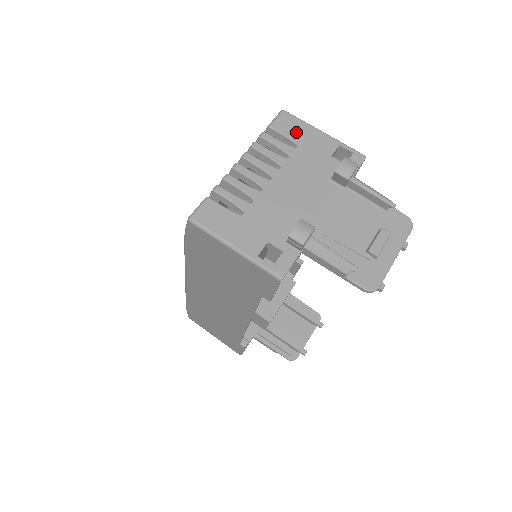
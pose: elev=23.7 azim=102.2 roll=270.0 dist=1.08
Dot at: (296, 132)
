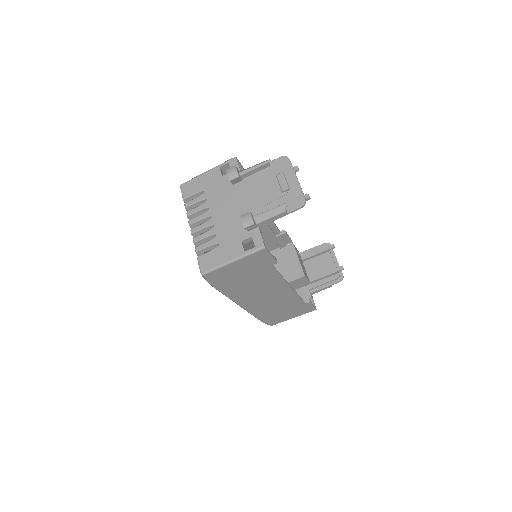
Dot at: (196, 186)
